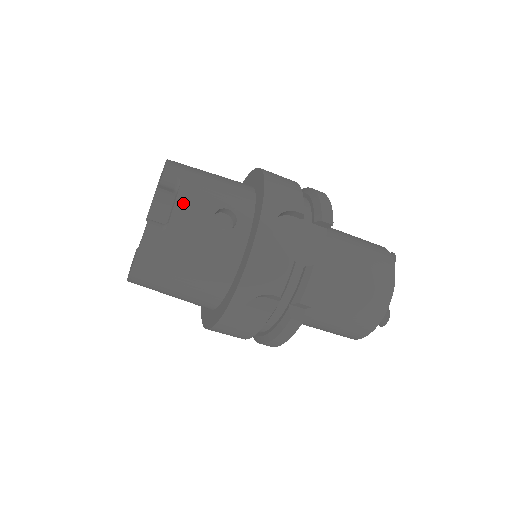
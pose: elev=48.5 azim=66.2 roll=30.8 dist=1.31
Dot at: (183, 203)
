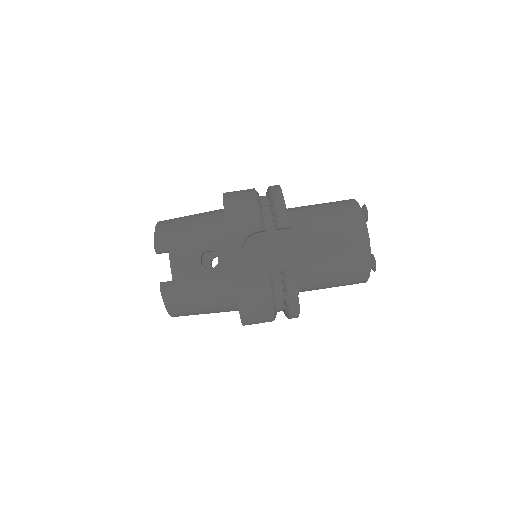
Dot at: (176, 263)
